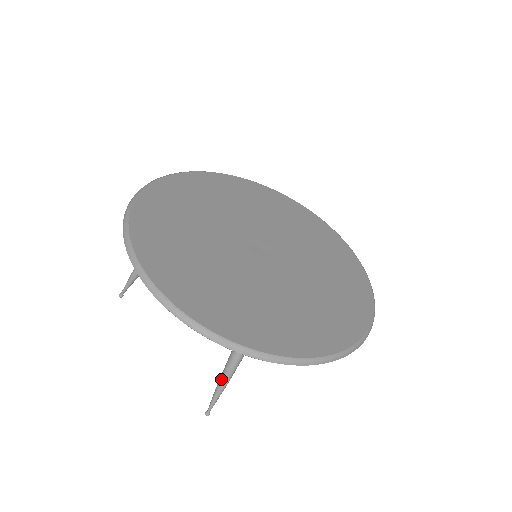
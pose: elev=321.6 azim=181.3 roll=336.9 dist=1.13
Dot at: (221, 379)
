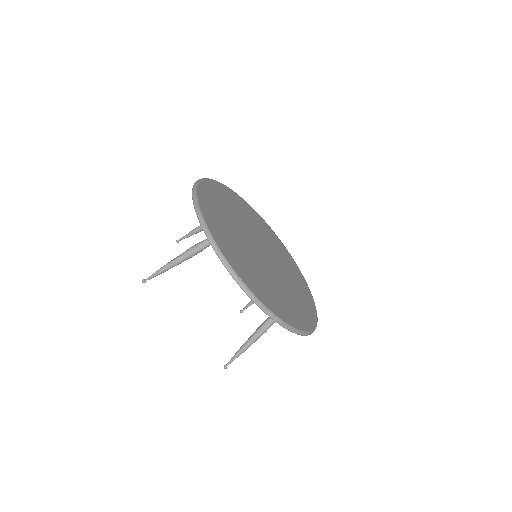
Dot at: (248, 345)
